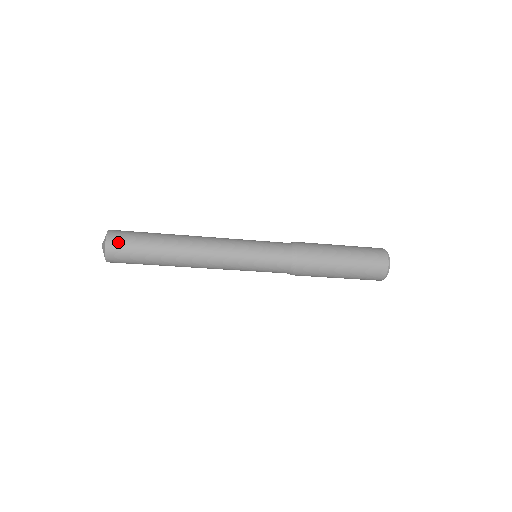
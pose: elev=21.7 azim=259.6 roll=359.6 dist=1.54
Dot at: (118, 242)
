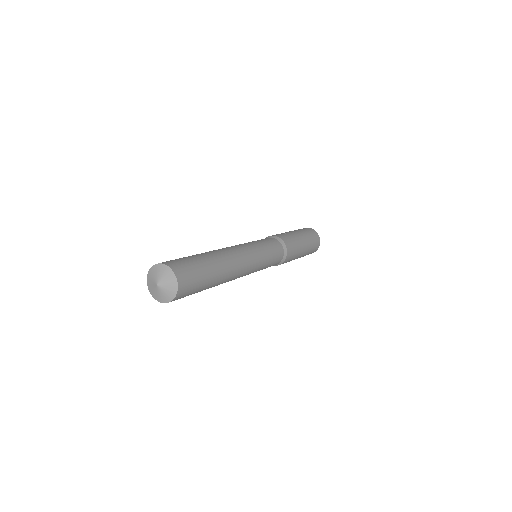
Dot at: (187, 285)
